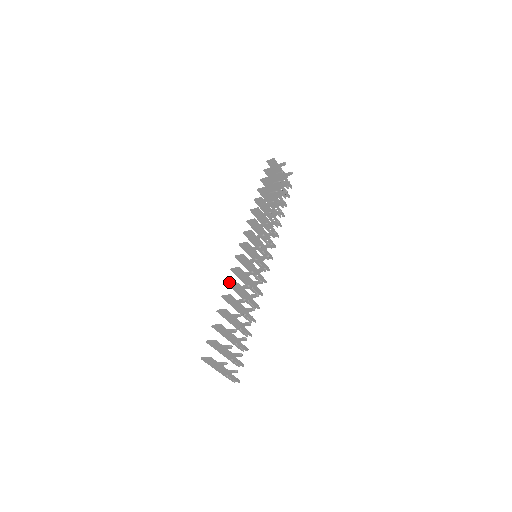
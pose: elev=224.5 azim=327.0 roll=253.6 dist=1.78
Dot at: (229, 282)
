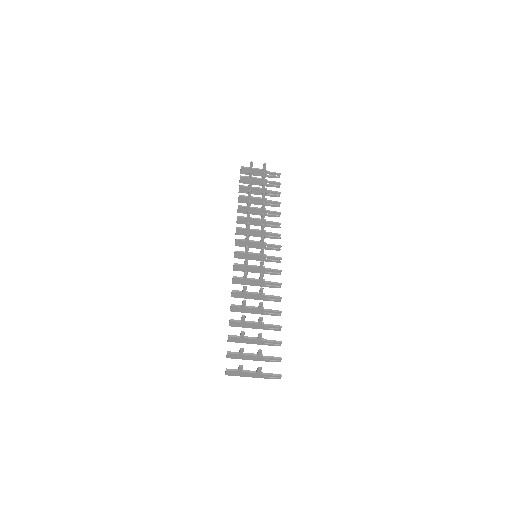
Dot at: (231, 295)
